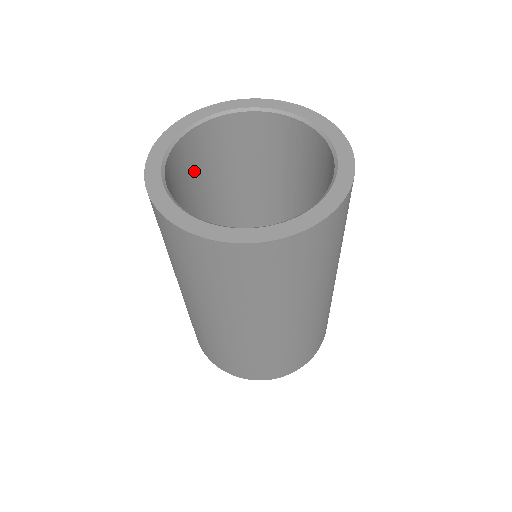
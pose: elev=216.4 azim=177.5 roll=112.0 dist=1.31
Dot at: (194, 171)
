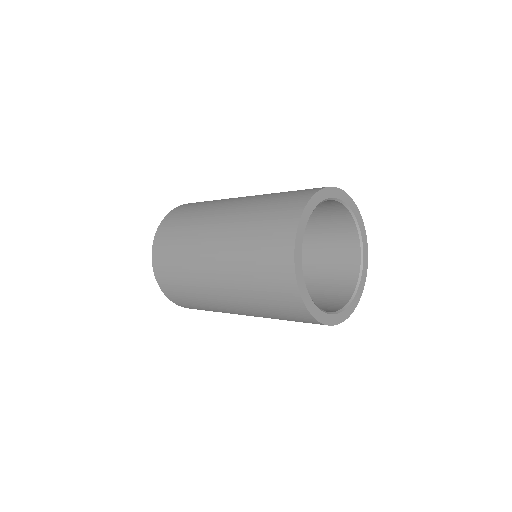
Dot at: occluded
